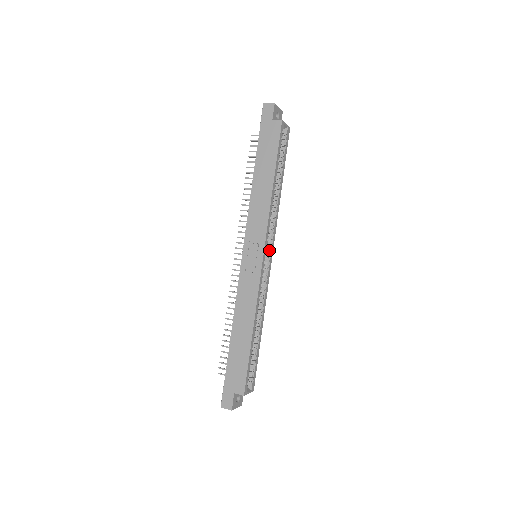
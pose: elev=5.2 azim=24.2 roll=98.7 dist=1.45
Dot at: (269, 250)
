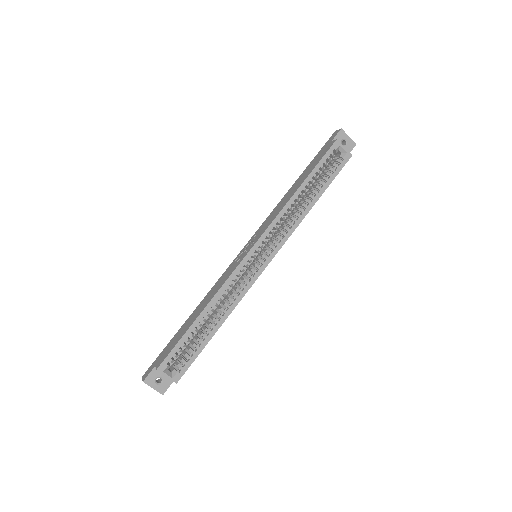
Dot at: (268, 253)
